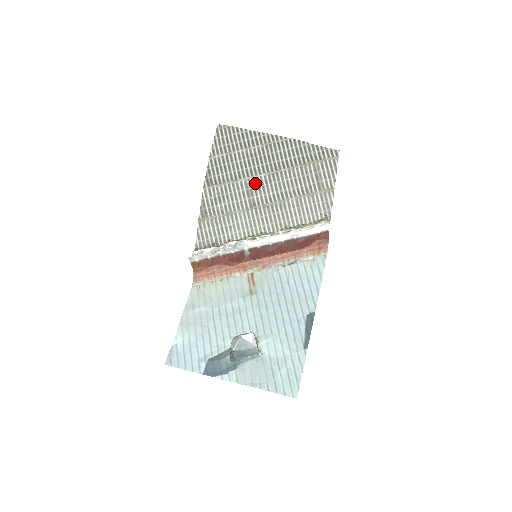
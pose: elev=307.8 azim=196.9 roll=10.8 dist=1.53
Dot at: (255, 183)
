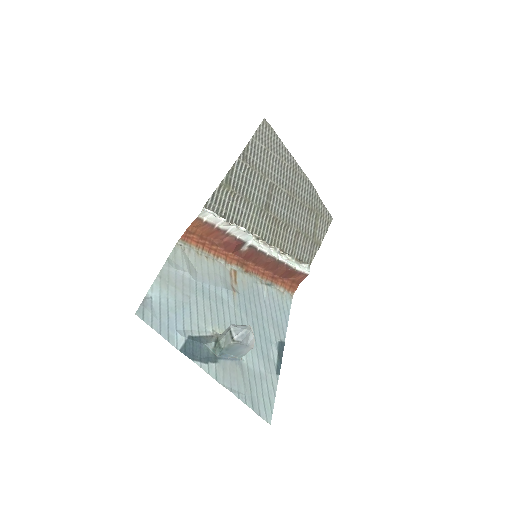
Dot at: (276, 191)
